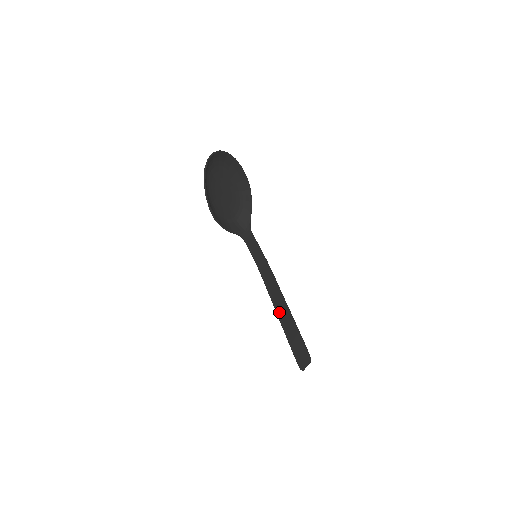
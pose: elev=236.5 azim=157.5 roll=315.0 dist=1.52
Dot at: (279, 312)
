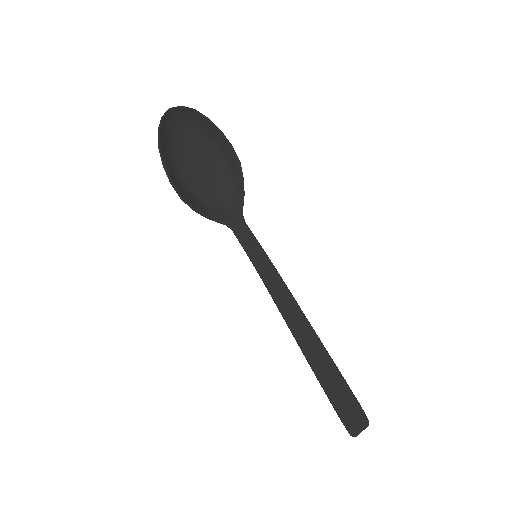
Dot at: (300, 341)
